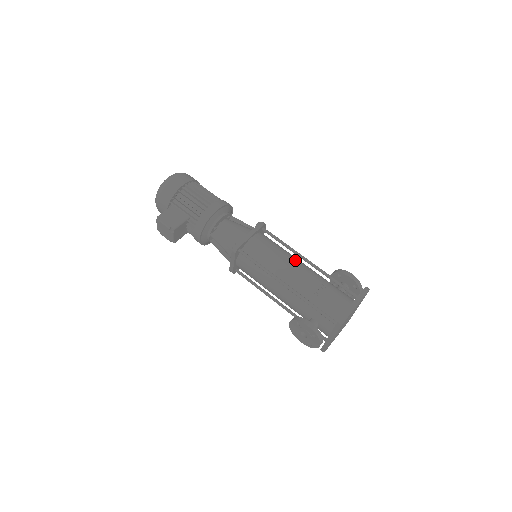
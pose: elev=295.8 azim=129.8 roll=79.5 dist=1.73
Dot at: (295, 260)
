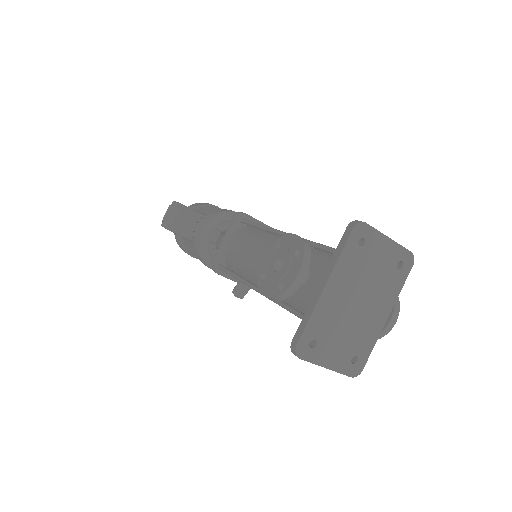
Dot at: occluded
